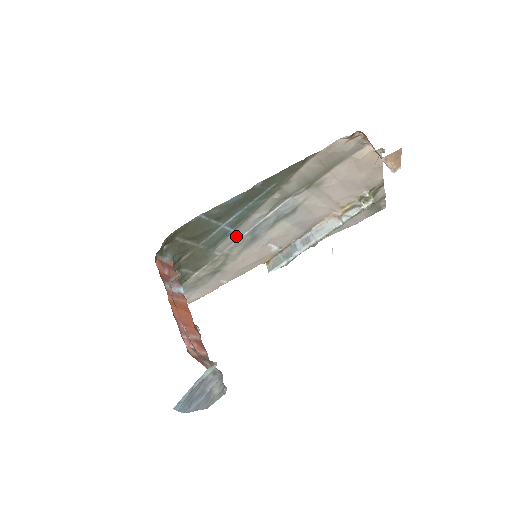
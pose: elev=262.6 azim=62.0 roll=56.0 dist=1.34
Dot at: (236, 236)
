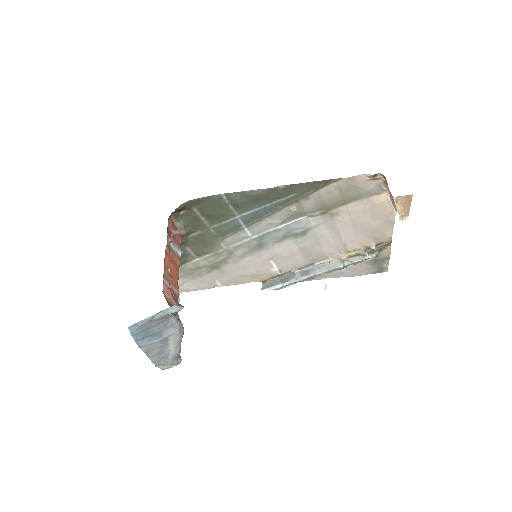
Dot at: (245, 235)
